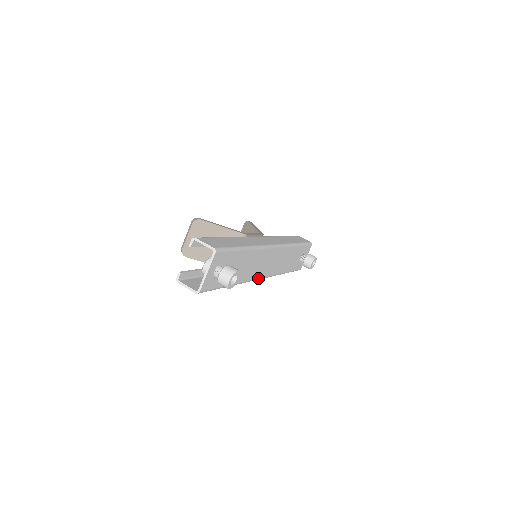
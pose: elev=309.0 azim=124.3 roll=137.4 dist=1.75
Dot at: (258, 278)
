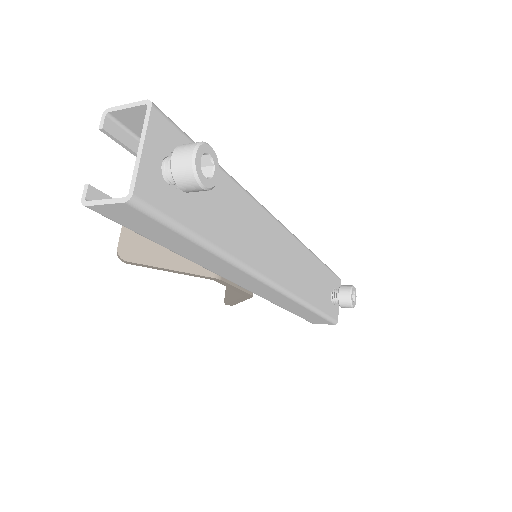
Dot at: (269, 278)
